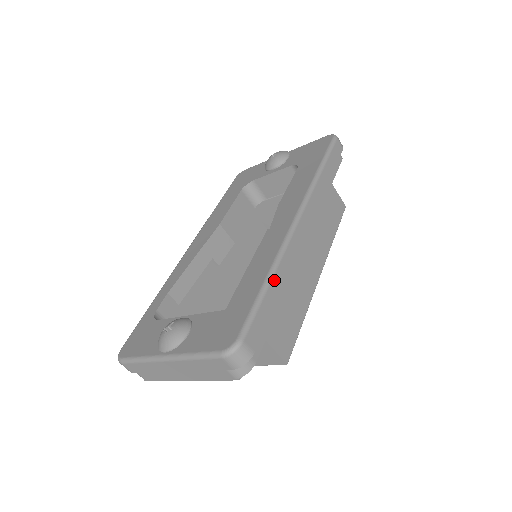
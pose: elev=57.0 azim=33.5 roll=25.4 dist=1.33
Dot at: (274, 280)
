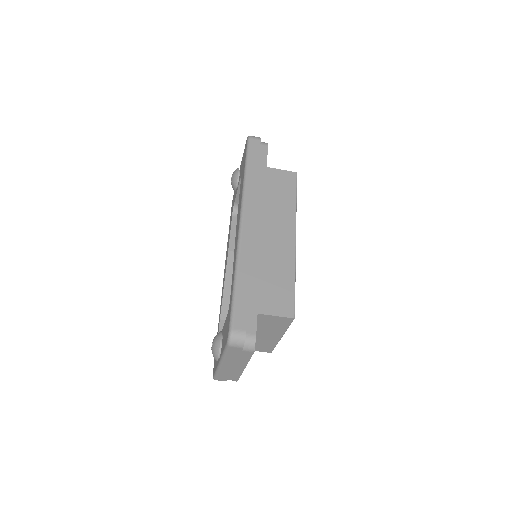
Dot at: (240, 277)
